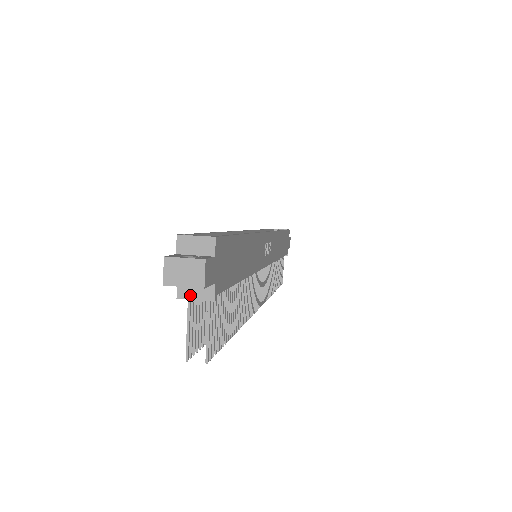
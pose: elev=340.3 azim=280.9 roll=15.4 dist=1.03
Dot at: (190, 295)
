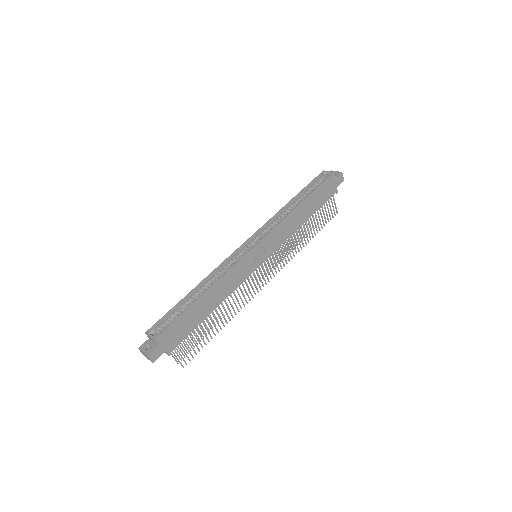
Dot at: occluded
